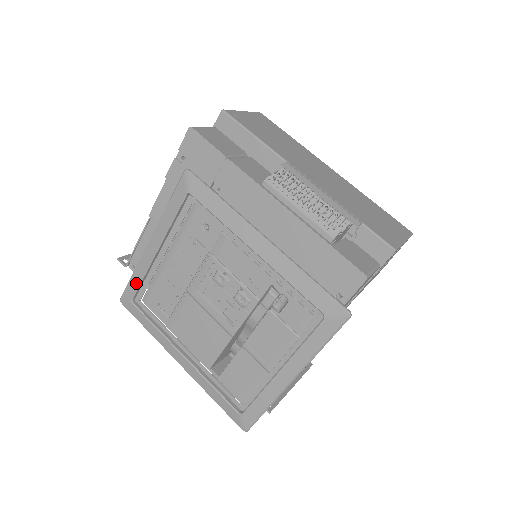
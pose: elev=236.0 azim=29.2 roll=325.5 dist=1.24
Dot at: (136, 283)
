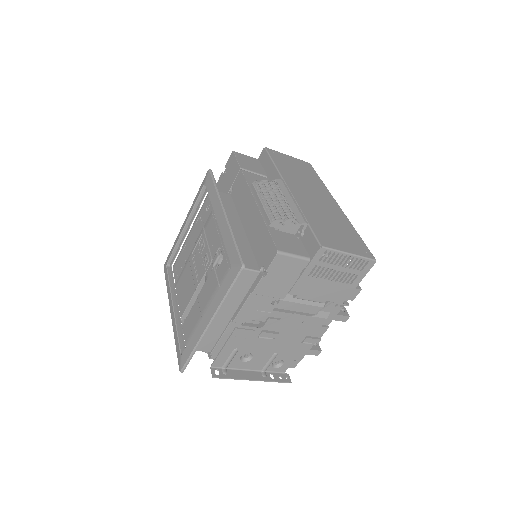
Dot at: (172, 251)
